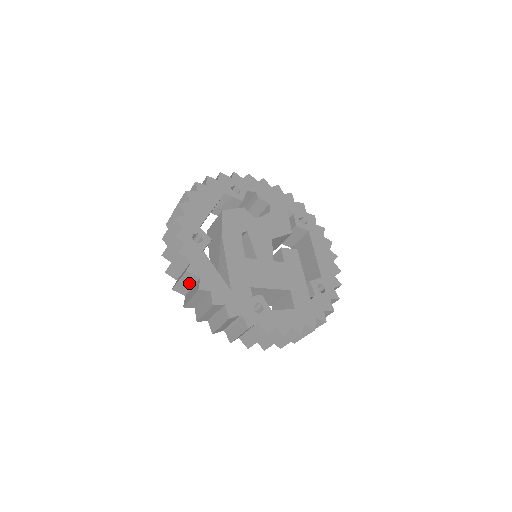
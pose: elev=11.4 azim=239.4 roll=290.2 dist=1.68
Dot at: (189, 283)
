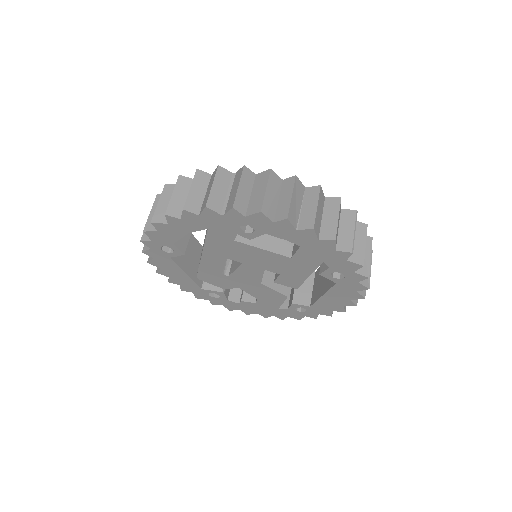
Dot at: occluded
